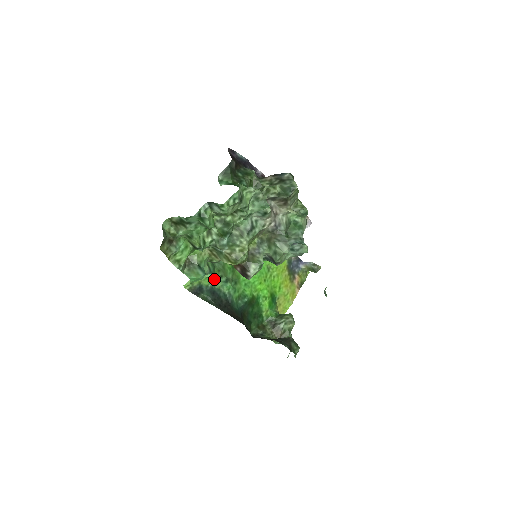
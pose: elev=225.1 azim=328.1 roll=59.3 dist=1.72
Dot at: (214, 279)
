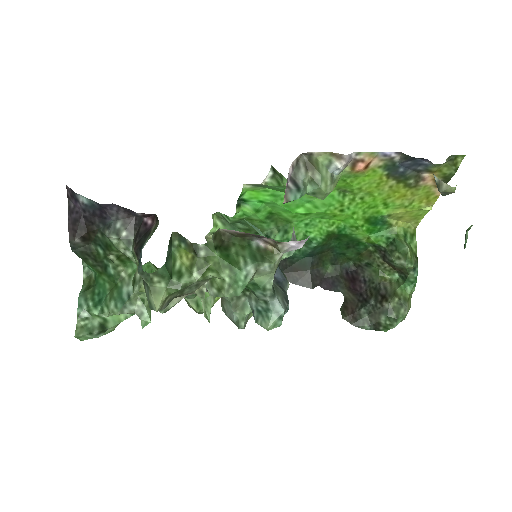
Dot at: occluded
